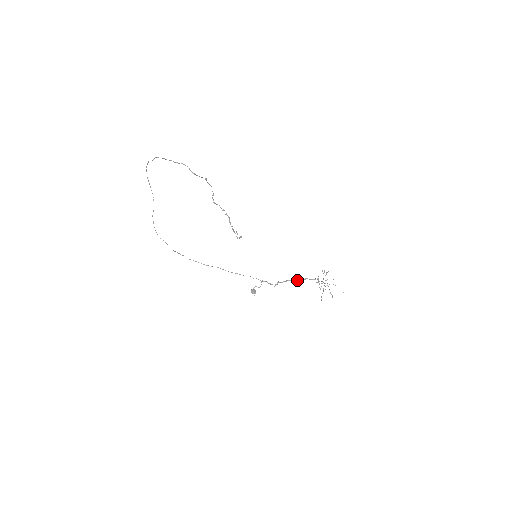
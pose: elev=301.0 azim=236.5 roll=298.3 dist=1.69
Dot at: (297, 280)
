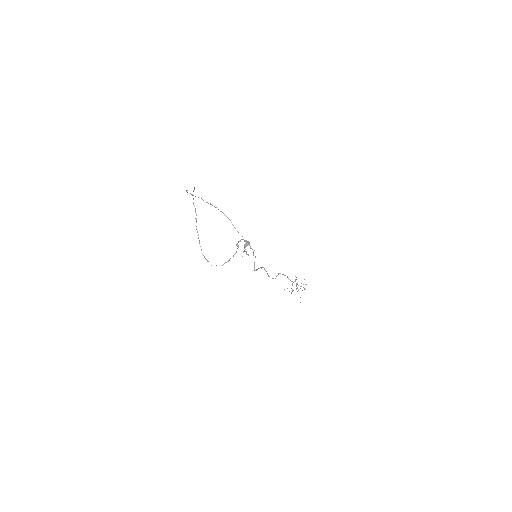
Dot at: (278, 274)
